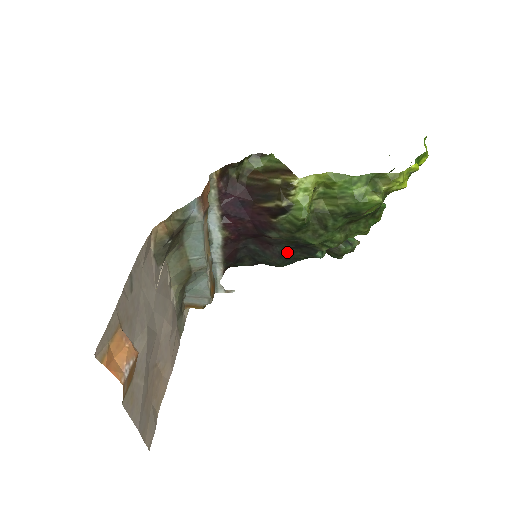
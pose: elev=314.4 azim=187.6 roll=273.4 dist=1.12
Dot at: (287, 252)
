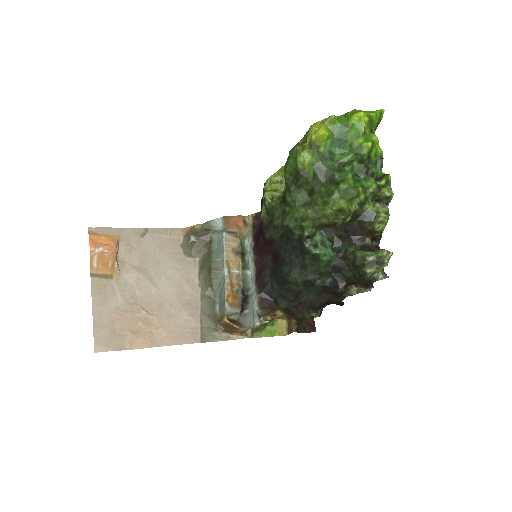
Dot at: (290, 257)
